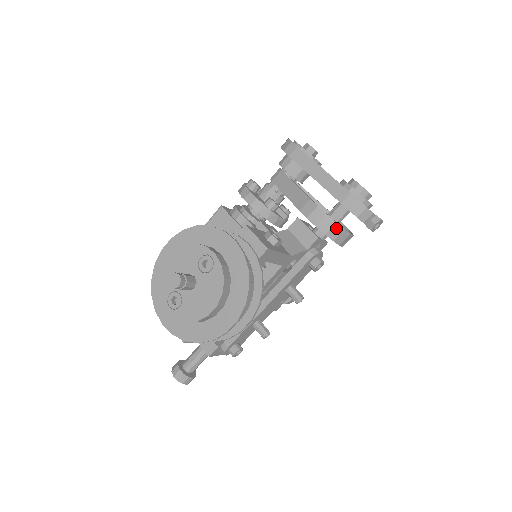
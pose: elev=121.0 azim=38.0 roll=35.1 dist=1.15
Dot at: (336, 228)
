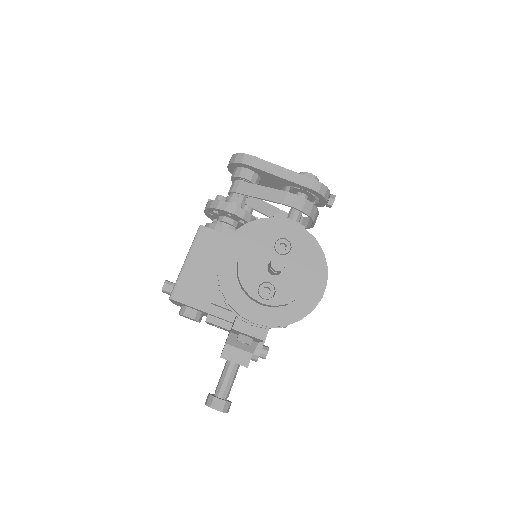
Dot at: (314, 209)
